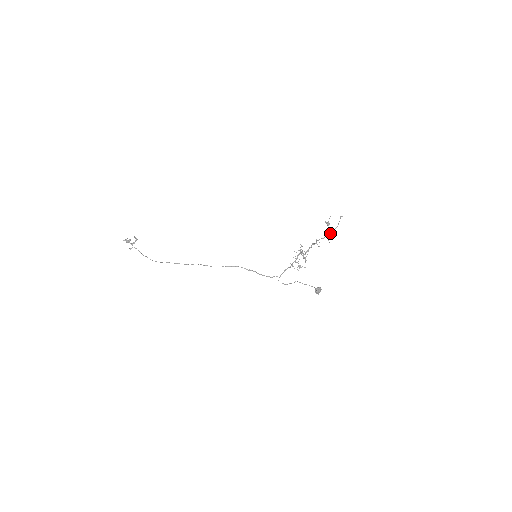
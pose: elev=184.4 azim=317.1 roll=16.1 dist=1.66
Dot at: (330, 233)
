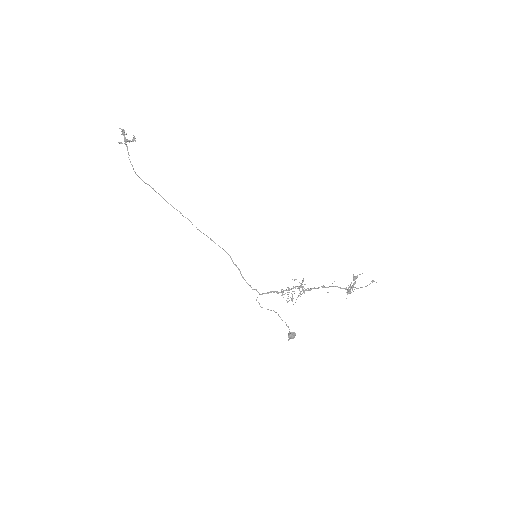
Dot at: (352, 288)
